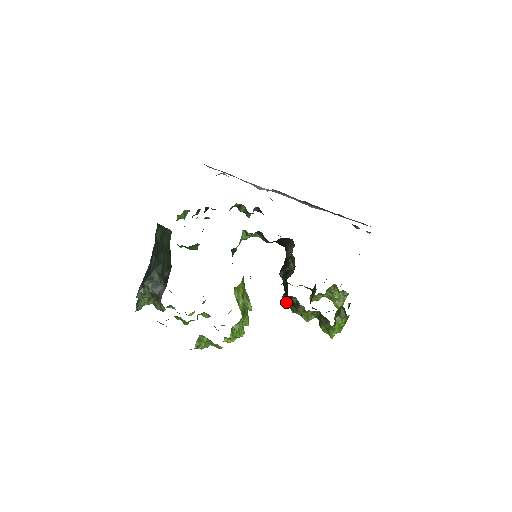
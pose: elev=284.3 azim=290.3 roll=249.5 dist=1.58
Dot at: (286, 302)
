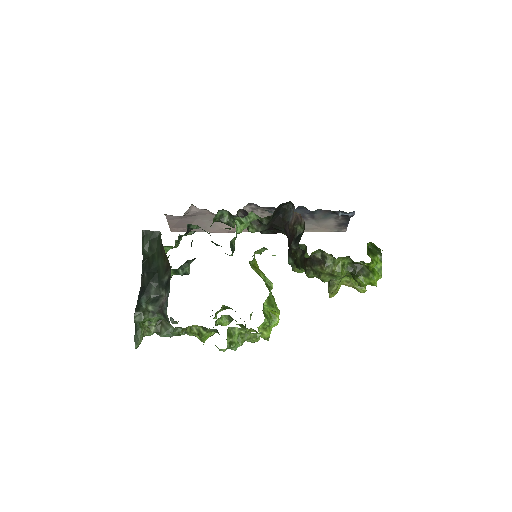
Dot at: (309, 274)
